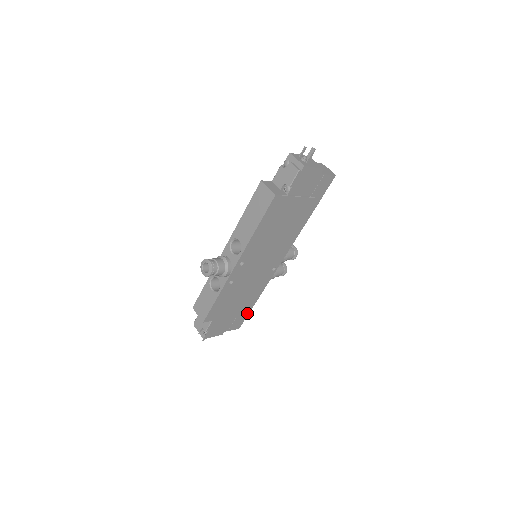
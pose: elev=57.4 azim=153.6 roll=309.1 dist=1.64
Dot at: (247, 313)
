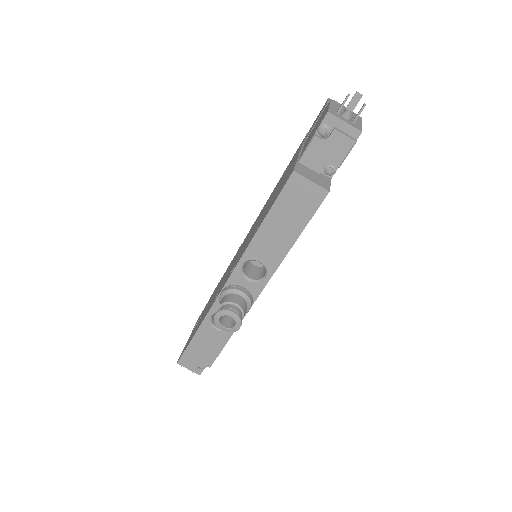
Dot at: occluded
